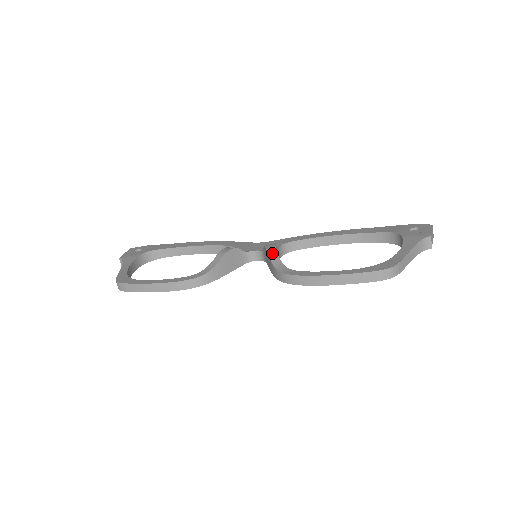
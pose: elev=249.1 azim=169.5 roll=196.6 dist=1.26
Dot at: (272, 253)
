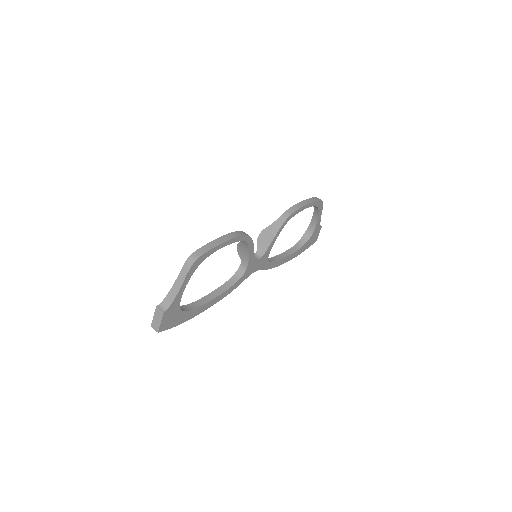
Dot at: (266, 228)
